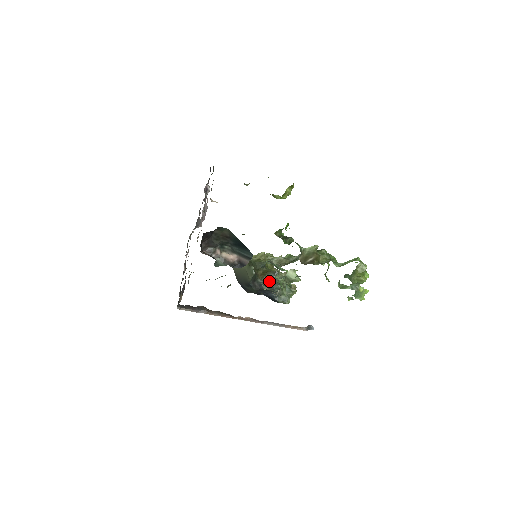
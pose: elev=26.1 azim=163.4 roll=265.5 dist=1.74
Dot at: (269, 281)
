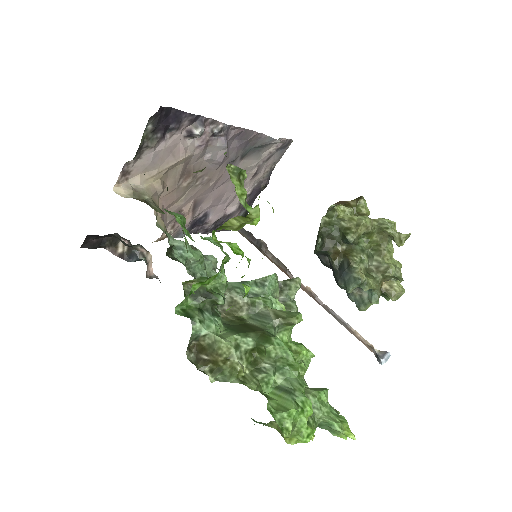
Dot at: (280, 291)
